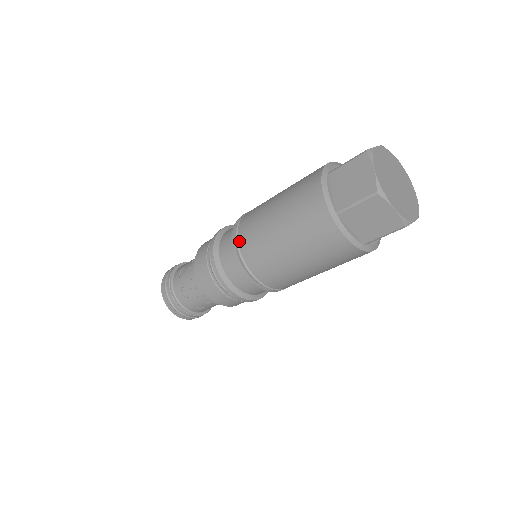
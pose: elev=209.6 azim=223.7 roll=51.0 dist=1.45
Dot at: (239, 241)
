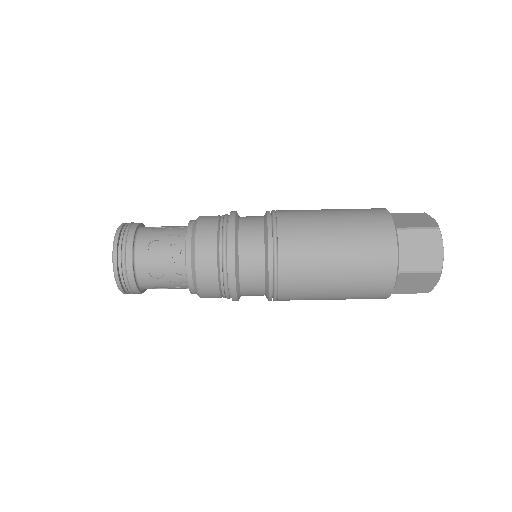
Dot at: (280, 254)
